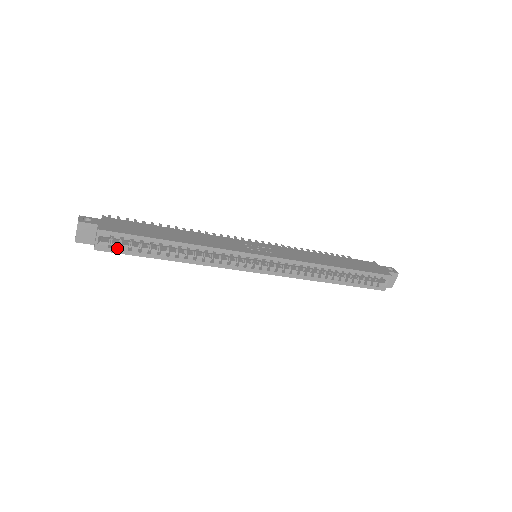
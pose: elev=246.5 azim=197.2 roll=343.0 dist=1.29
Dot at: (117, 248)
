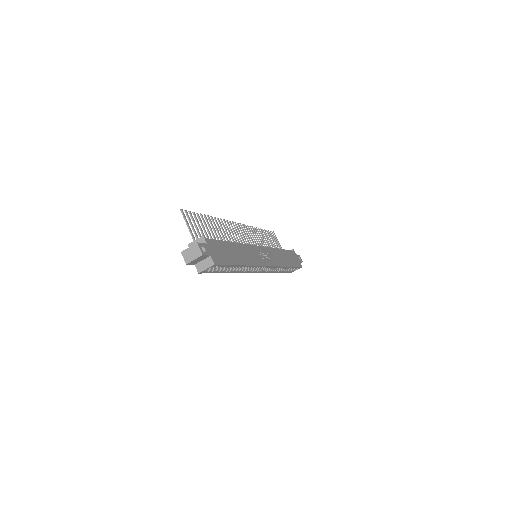
Dot at: (211, 271)
